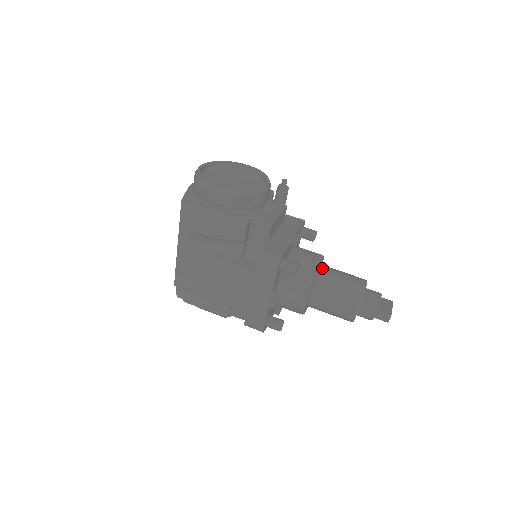
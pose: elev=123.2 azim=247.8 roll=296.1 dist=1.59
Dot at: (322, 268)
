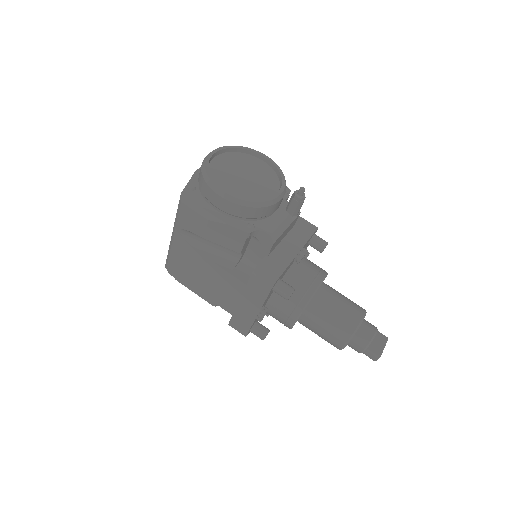
Dot at: (322, 289)
